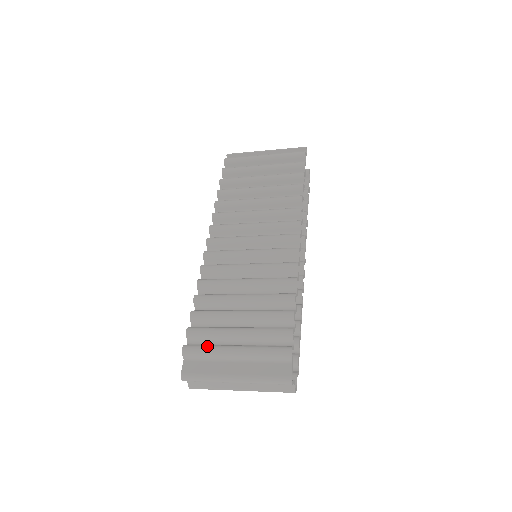
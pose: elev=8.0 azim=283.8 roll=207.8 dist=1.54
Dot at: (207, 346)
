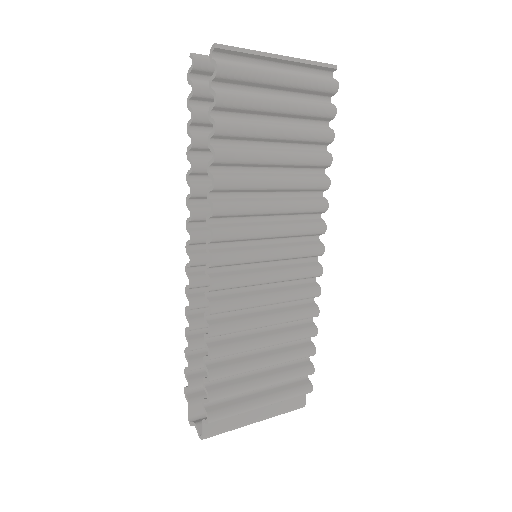
Dot at: (235, 409)
